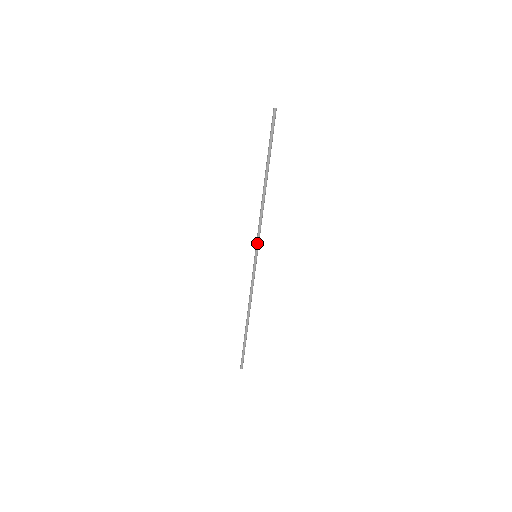
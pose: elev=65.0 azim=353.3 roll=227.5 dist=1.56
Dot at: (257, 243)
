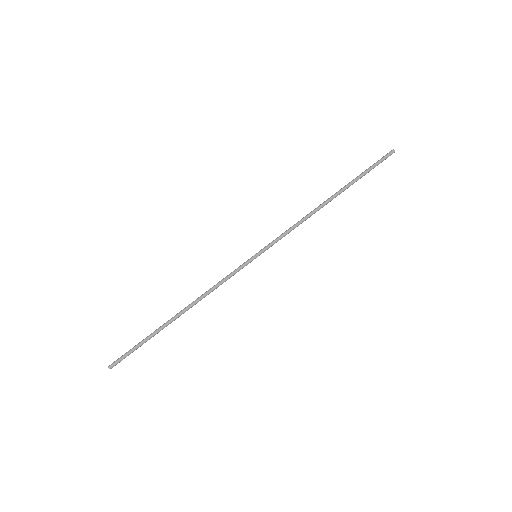
Dot at: (270, 243)
